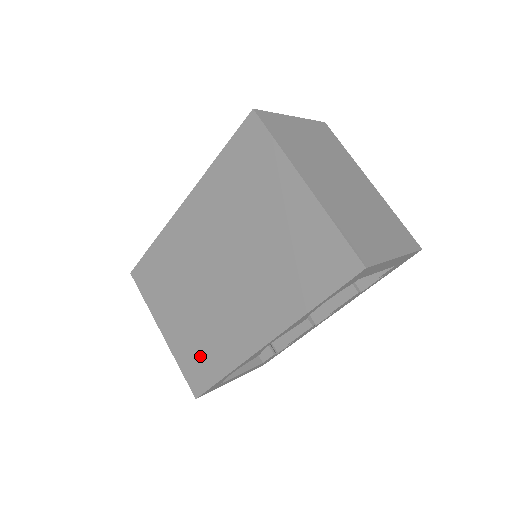
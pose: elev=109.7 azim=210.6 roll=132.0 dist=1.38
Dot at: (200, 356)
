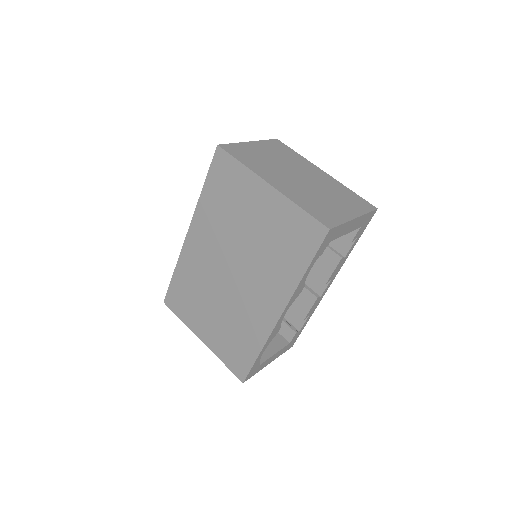
Dot at: (236, 346)
